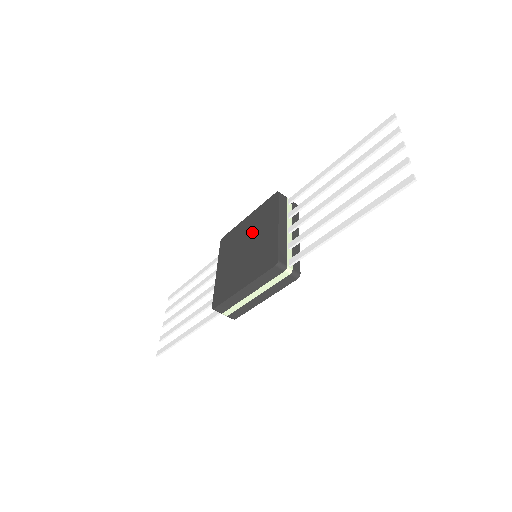
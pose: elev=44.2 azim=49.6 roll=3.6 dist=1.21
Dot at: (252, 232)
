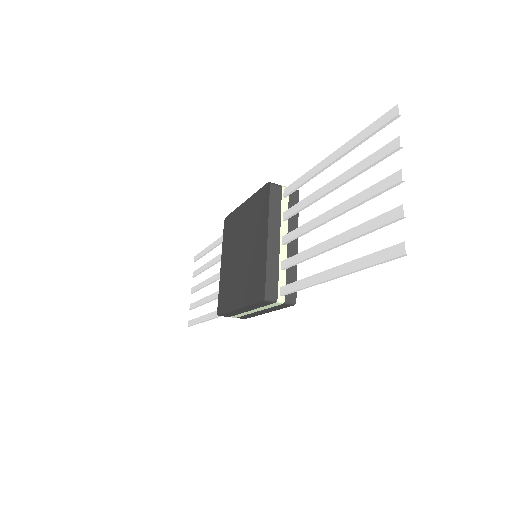
Dot at: (247, 231)
